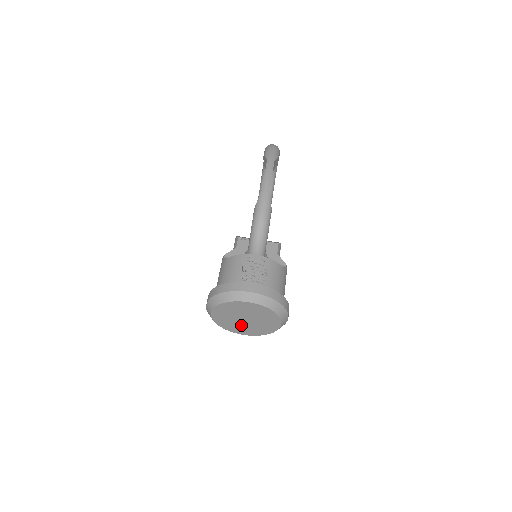
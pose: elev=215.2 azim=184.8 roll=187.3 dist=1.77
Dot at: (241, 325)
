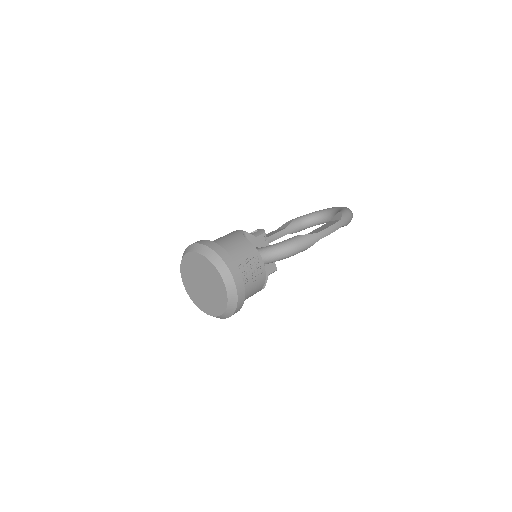
Dot at: (194, 281)
